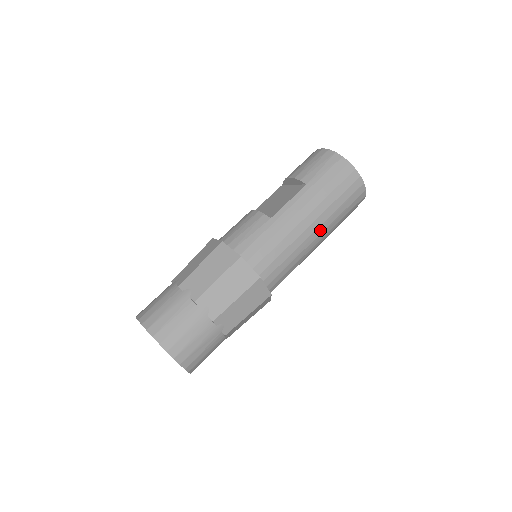
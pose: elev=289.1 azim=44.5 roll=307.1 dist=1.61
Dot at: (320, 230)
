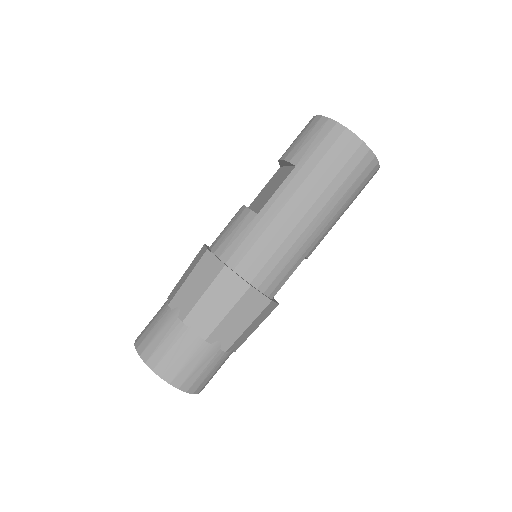
Dot at: (320, 217)
